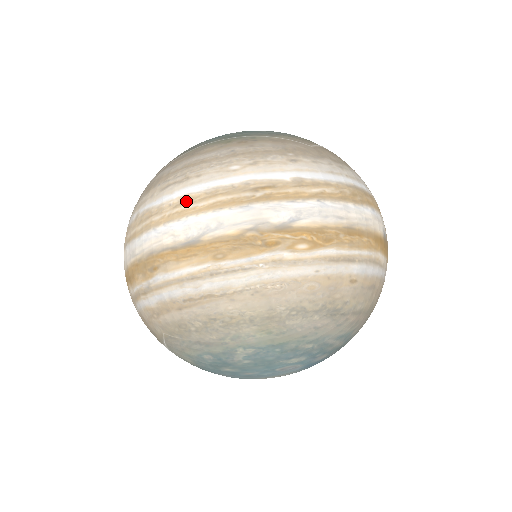
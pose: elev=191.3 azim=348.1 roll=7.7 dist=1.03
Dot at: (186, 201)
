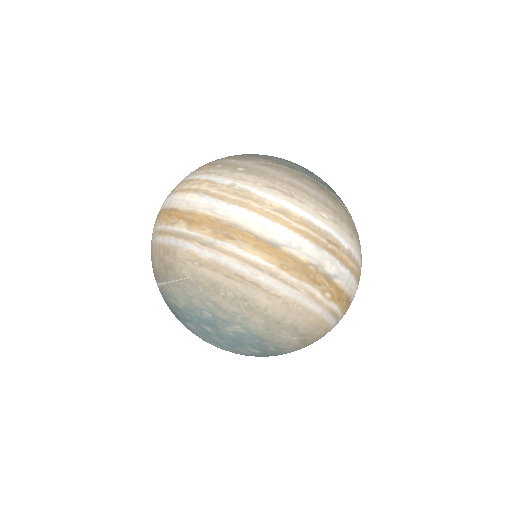
Dot at: (286, 213)
